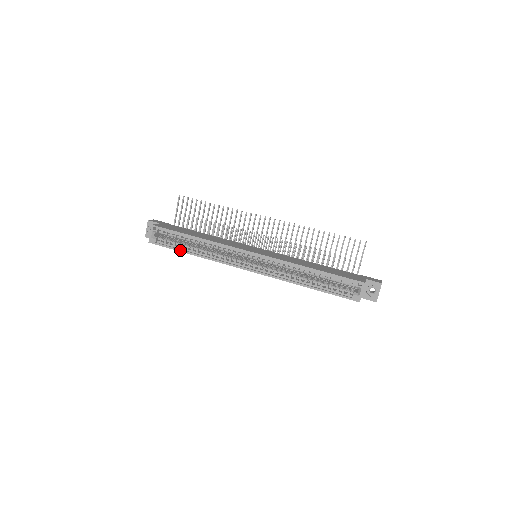
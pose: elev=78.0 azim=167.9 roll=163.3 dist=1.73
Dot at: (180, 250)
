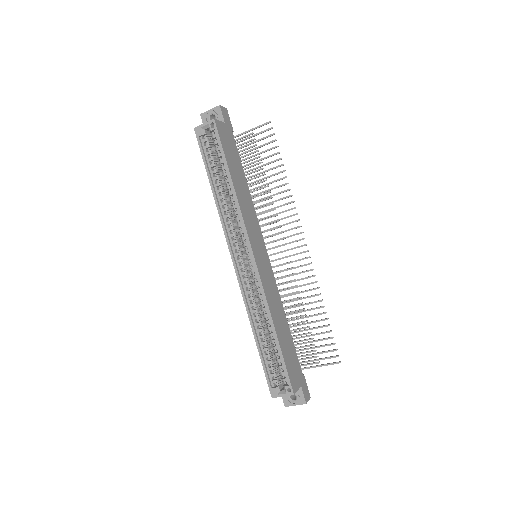
Dot at: (208, 171)
